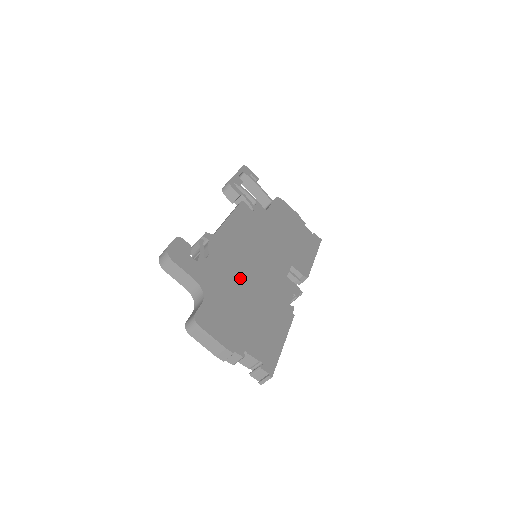
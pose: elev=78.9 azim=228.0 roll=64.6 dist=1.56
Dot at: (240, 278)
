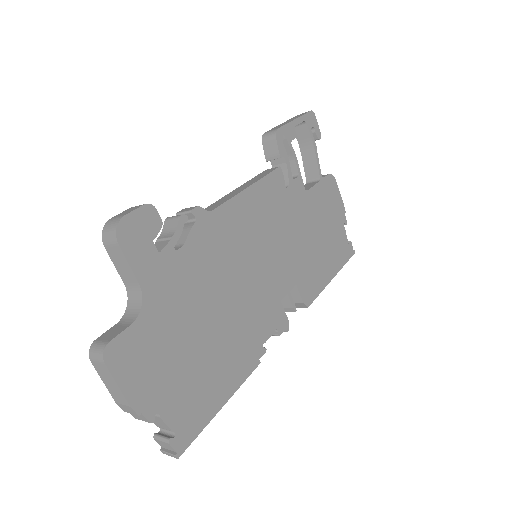
Dot at: (212, 292)
